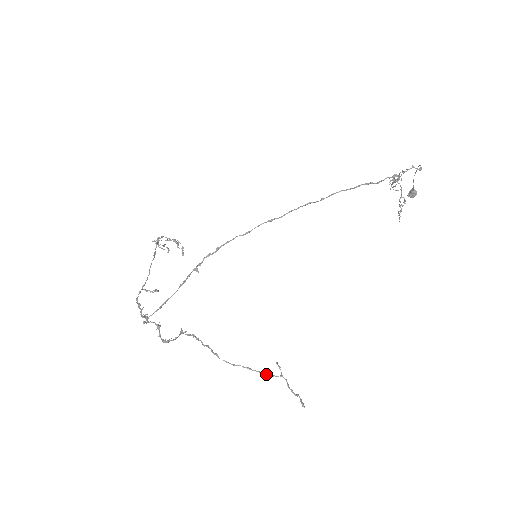
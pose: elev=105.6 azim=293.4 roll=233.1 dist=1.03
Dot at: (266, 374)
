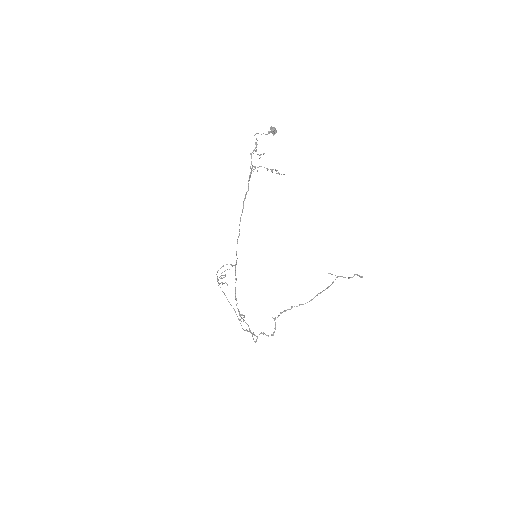
Dot at: occluded
